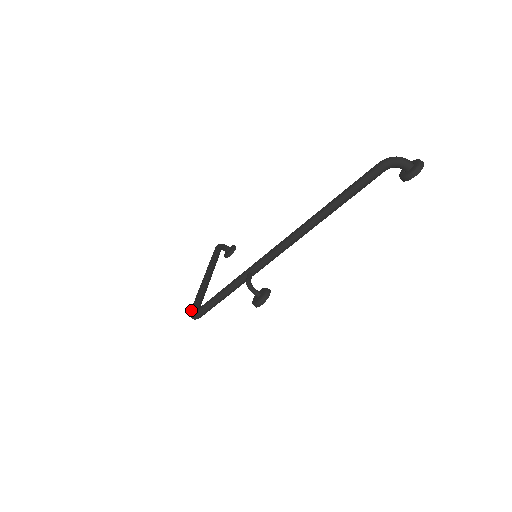
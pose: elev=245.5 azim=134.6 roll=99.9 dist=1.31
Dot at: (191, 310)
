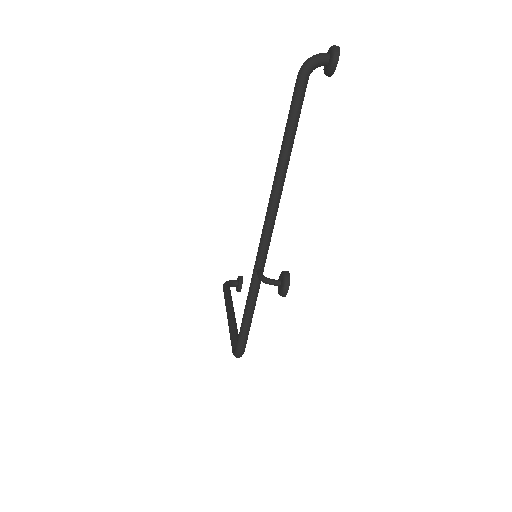
Dot at: (232, 351)
